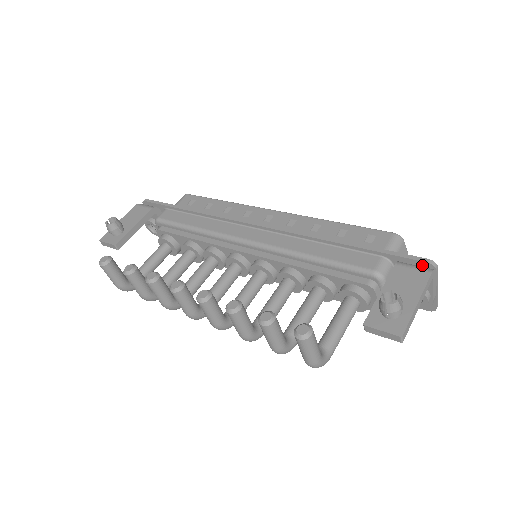
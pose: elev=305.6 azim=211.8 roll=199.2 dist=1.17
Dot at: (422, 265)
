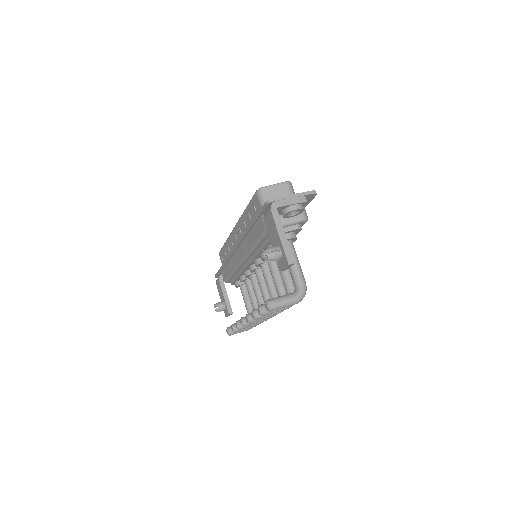
Dot at: (269, 206)
